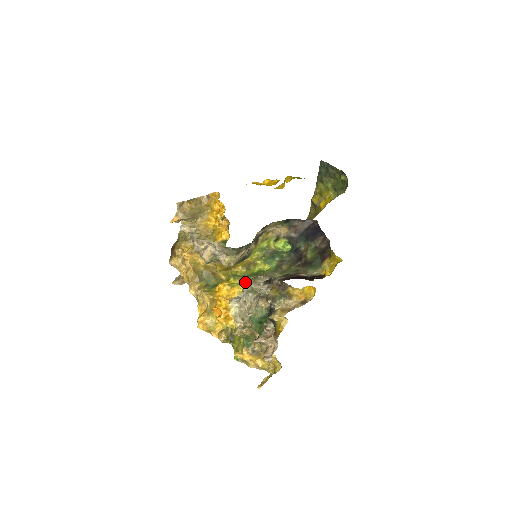
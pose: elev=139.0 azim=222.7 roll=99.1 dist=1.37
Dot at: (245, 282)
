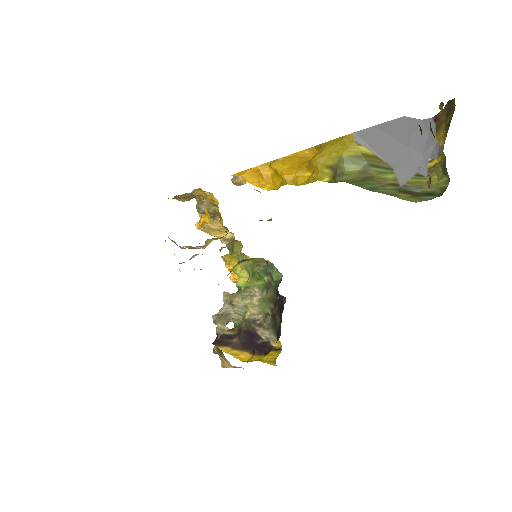
Dot at: (236, 285)
